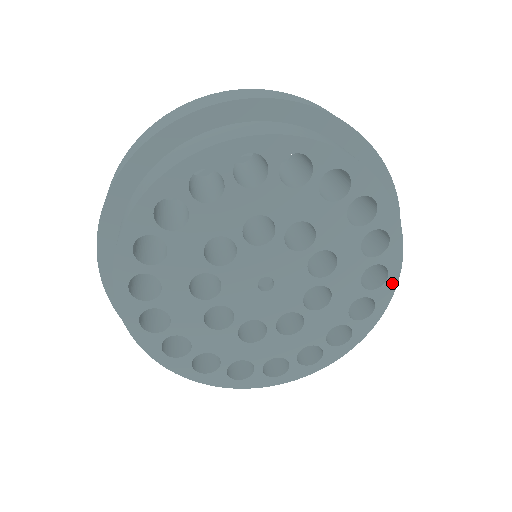
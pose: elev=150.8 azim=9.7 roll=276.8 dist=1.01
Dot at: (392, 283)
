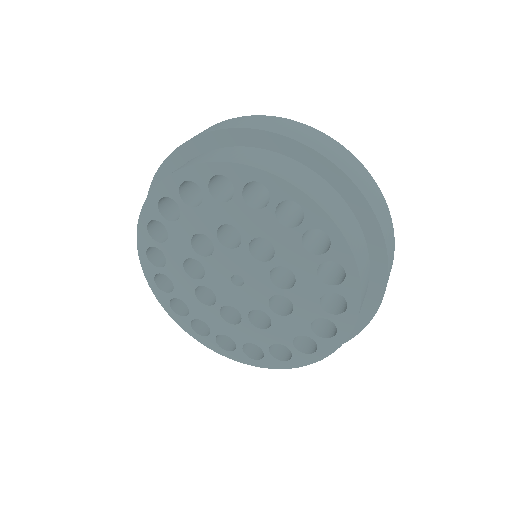
Dot at: (352, 314)
